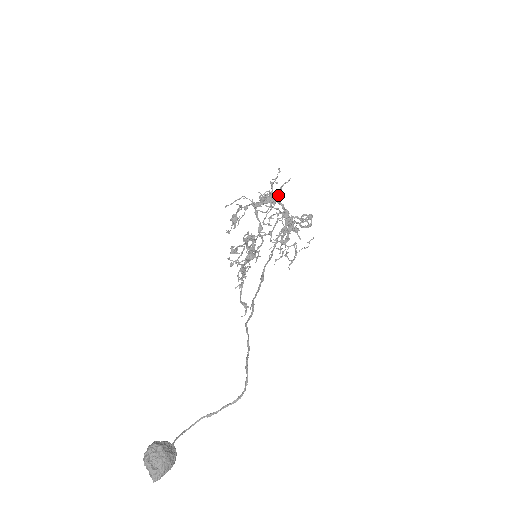
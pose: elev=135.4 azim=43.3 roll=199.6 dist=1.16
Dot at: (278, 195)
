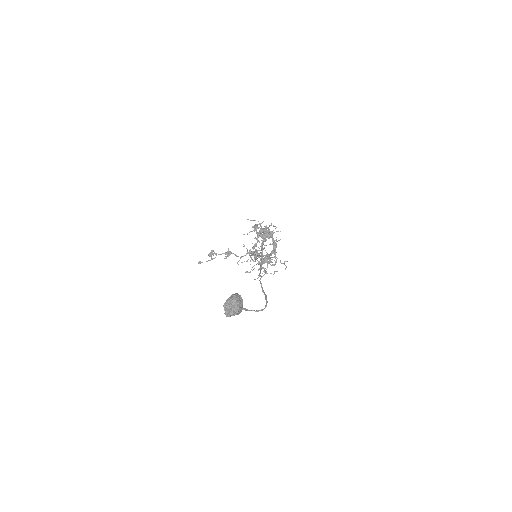
Dot at: occluded
